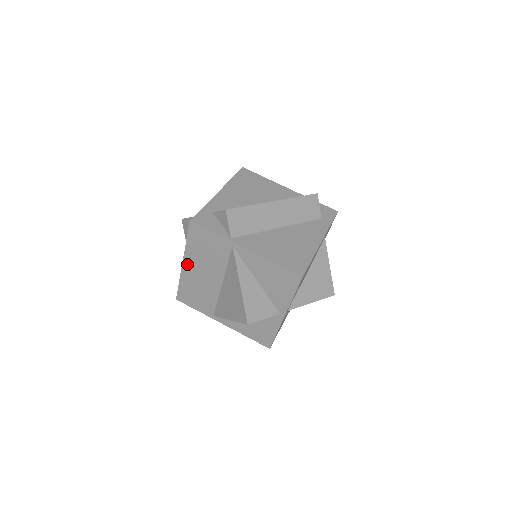
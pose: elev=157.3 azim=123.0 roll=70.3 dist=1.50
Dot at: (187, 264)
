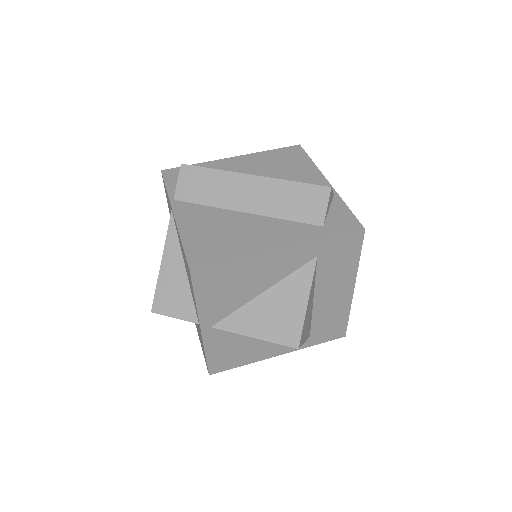
Dot at: occluded
